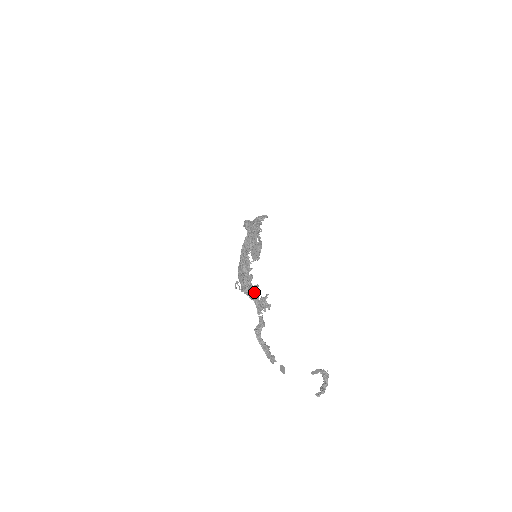
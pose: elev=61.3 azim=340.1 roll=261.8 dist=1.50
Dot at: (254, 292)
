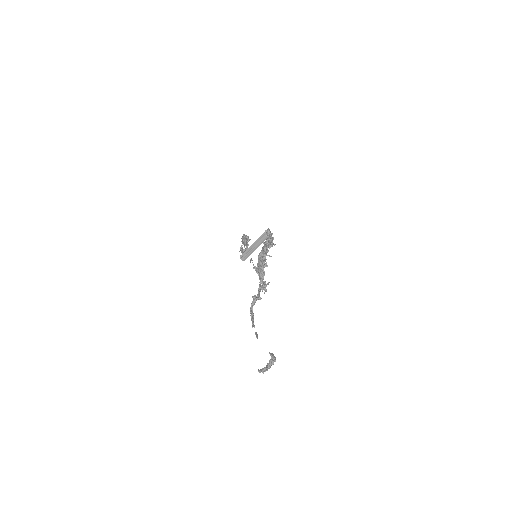
Dot at: (264, 274)
